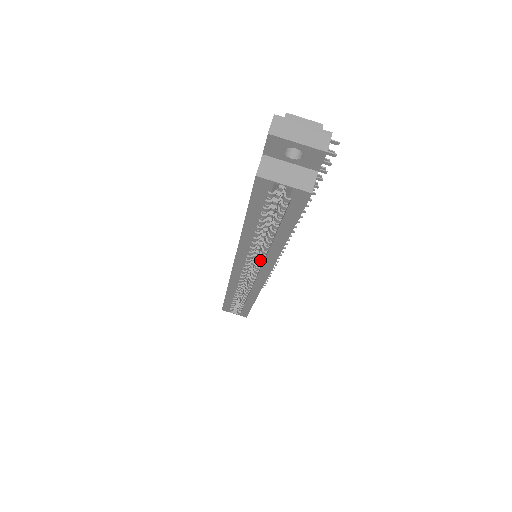
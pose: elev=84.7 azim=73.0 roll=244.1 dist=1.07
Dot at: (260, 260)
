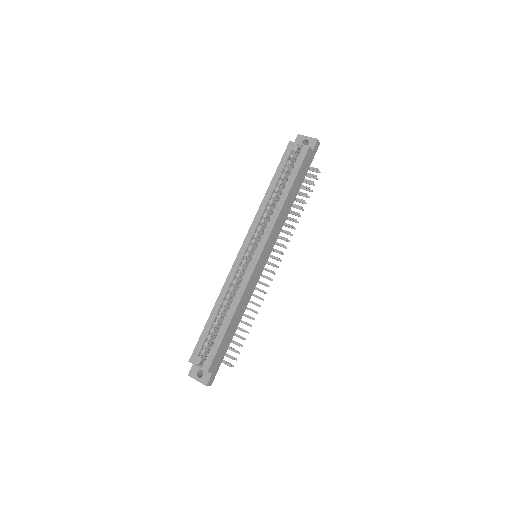
Dot at: (265, 228)
